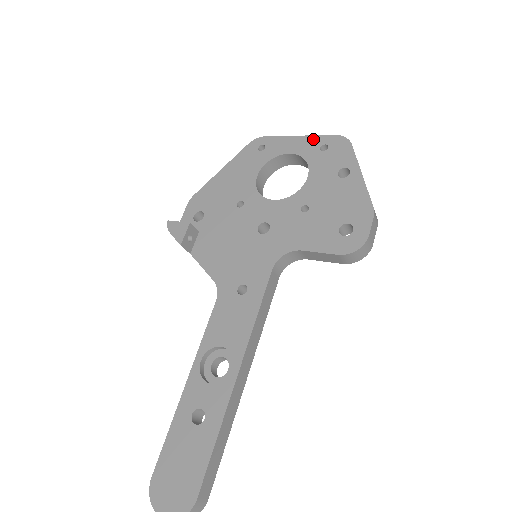
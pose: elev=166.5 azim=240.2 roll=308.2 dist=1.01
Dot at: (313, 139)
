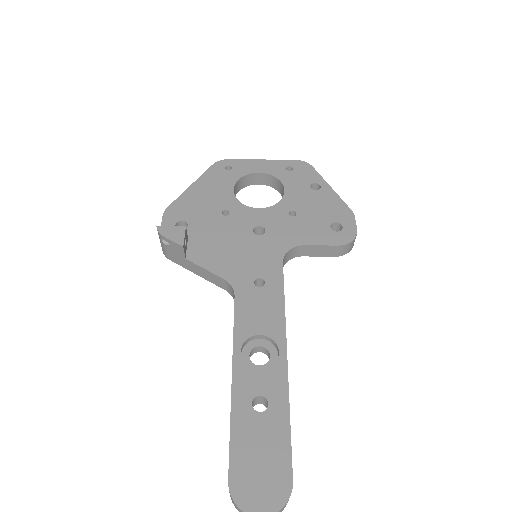
Dot at: (277, 162)
